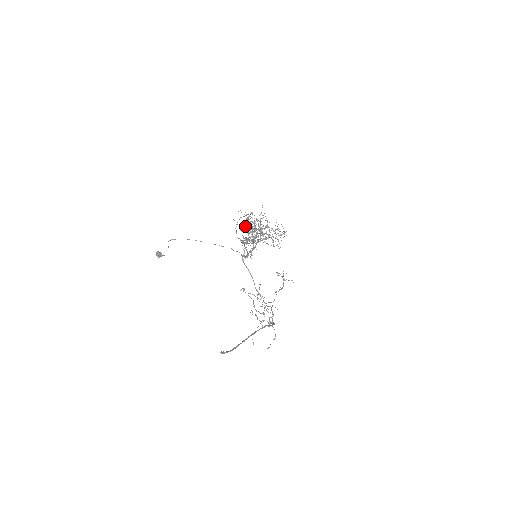
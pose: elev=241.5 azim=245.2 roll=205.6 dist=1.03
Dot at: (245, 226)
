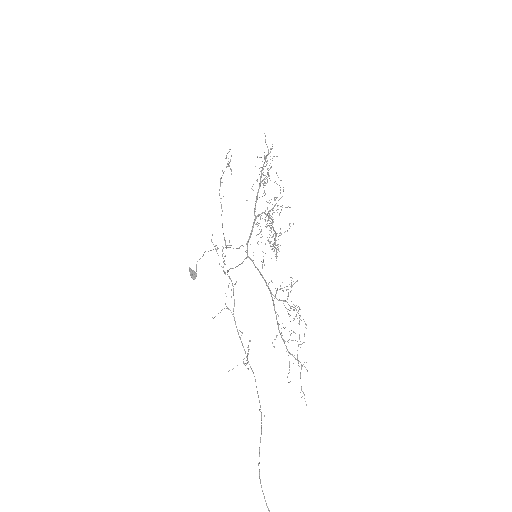
Dot at: occluded
